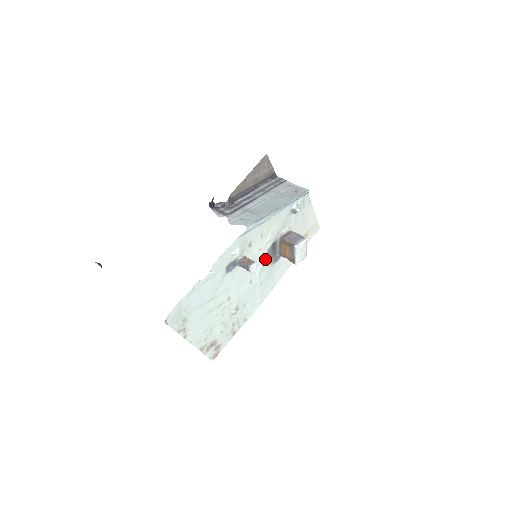
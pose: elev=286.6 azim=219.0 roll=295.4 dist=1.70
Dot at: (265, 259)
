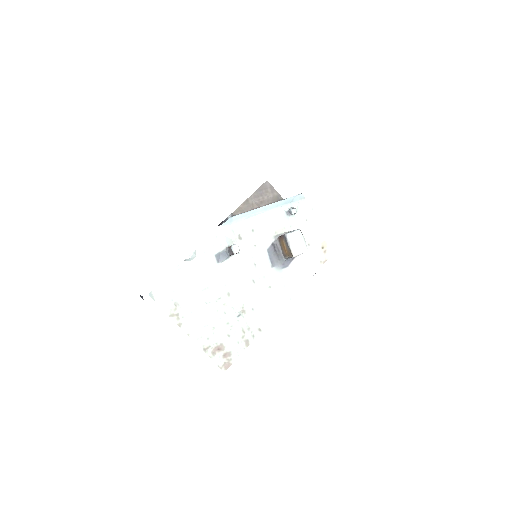
Dot at: (267, 259)
